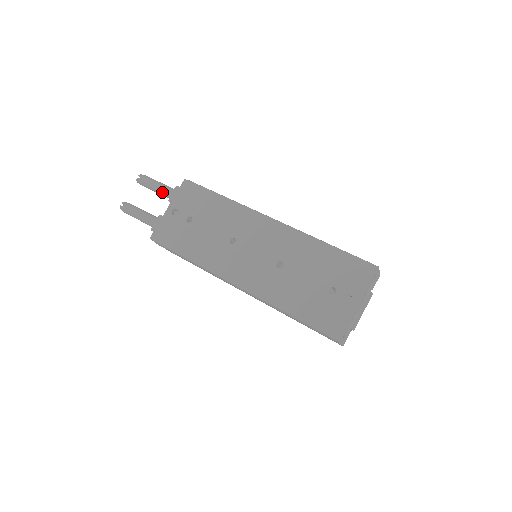
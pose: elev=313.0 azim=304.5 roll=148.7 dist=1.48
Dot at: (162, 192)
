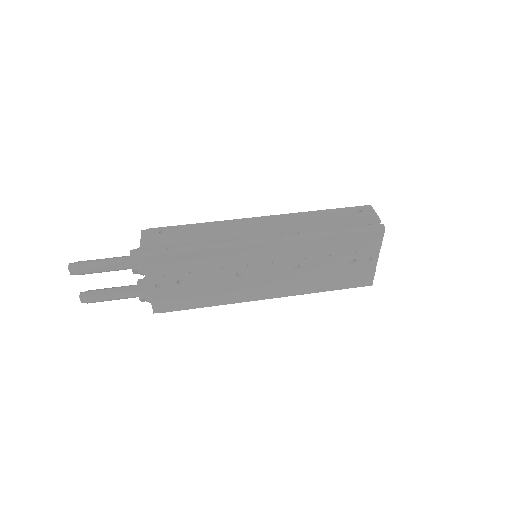
Dot at: occluded
